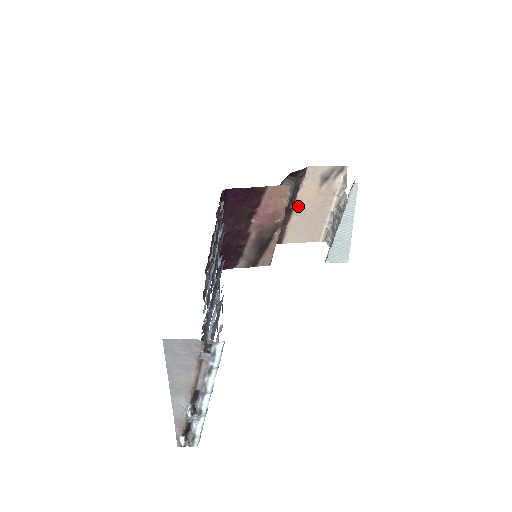
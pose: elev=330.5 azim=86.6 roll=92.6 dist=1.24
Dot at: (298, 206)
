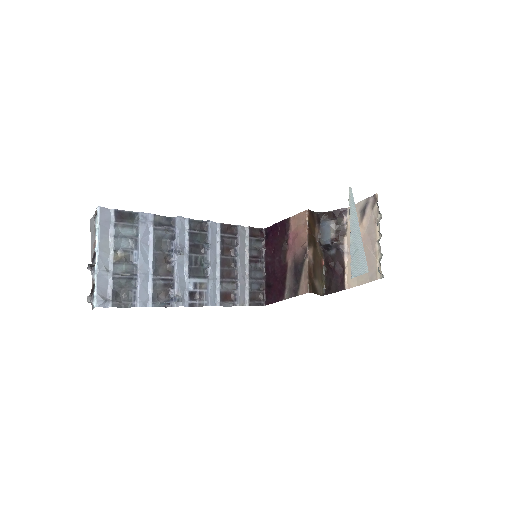
Dot at: occluded
